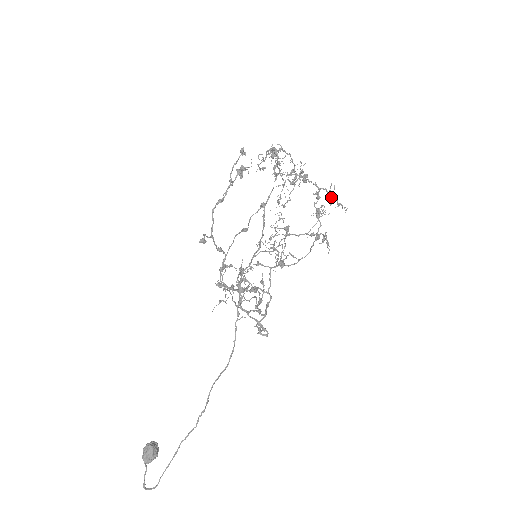
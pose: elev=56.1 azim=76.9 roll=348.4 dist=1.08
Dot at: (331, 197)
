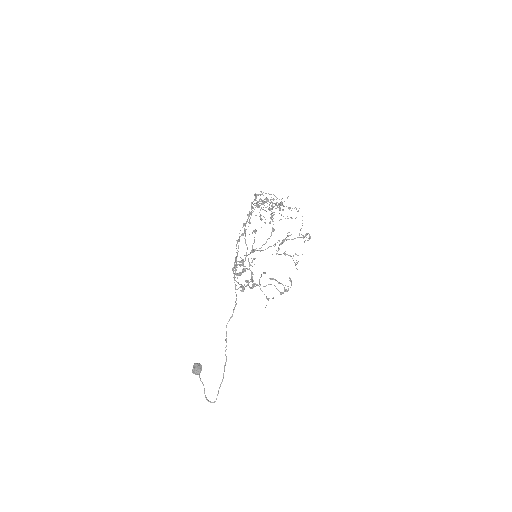
Dot at: occluded
